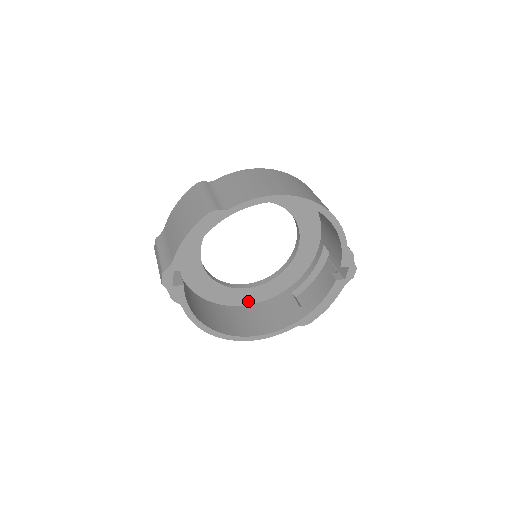
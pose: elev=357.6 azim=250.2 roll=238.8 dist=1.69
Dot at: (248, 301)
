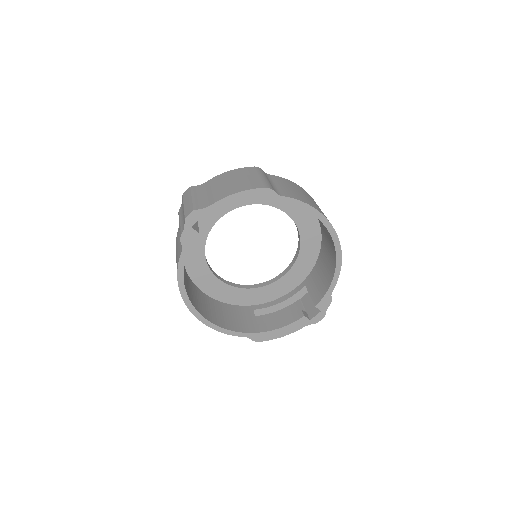
Dot at: (214, 294)
